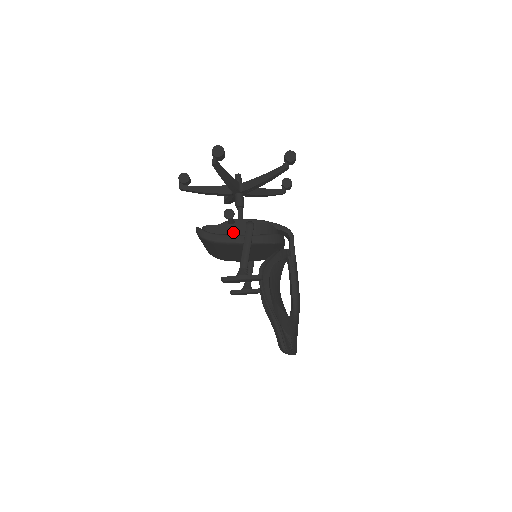
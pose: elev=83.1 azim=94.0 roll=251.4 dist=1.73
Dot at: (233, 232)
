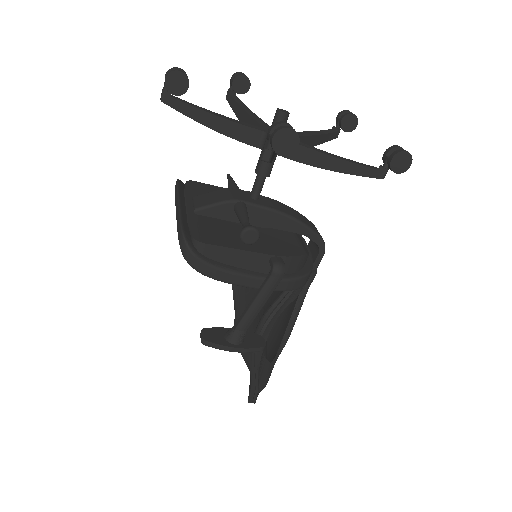
Dot at: (244, 264)
